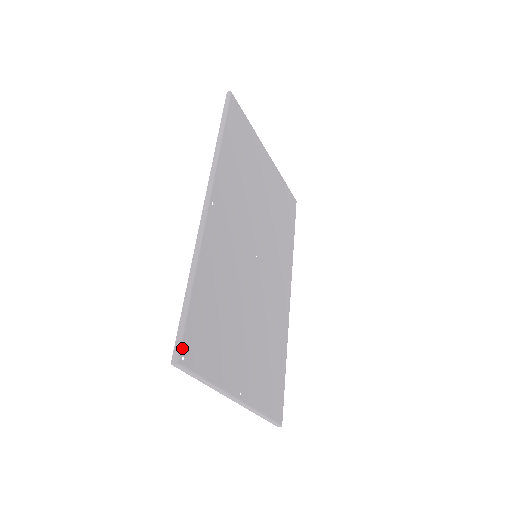
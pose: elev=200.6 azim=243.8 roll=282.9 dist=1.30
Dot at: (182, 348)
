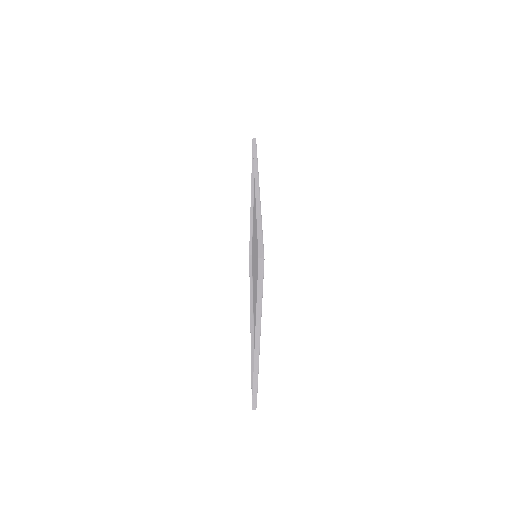
Dot at: occluded
